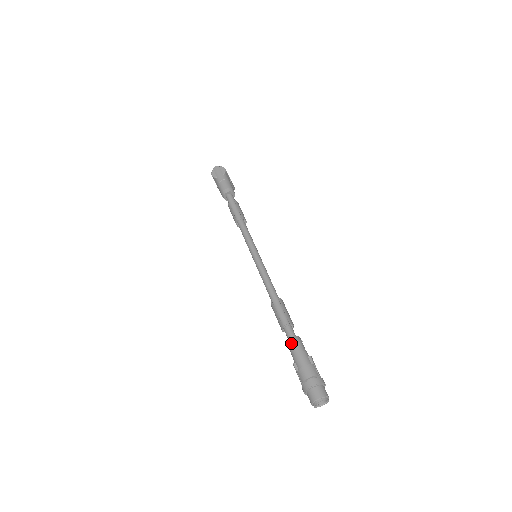
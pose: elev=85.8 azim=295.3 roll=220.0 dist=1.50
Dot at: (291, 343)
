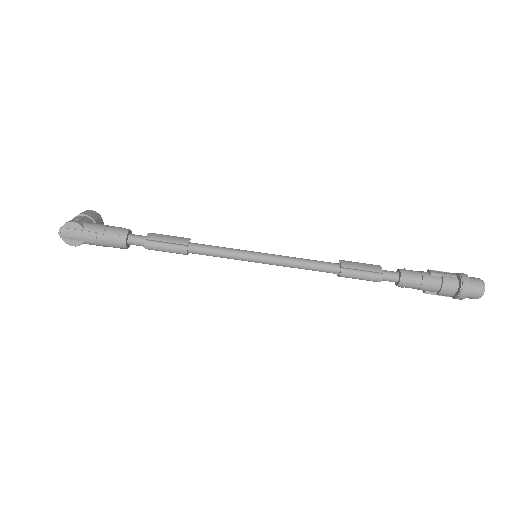
Dot at: (406, 285)
